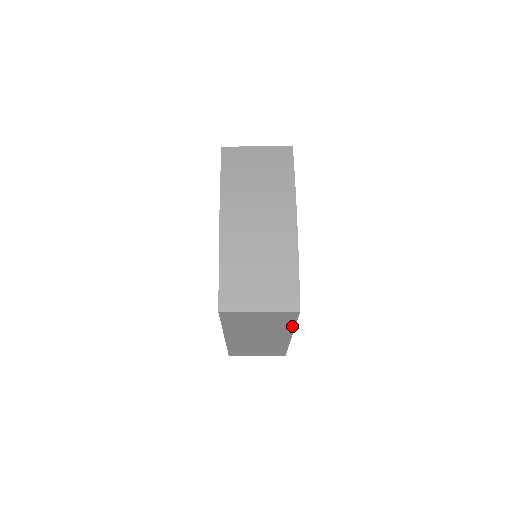
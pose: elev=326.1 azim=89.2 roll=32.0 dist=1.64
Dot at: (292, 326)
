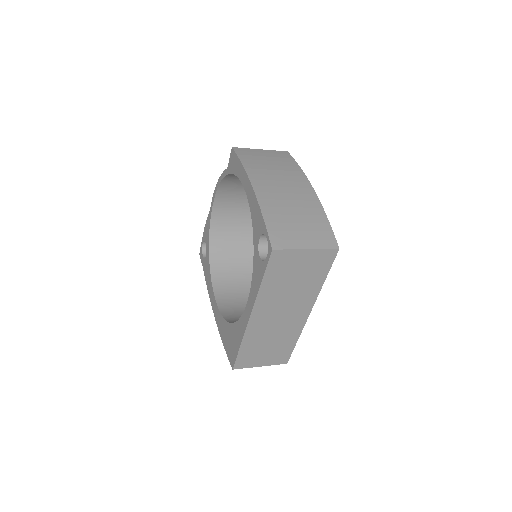
Dot at: (320, 284)
